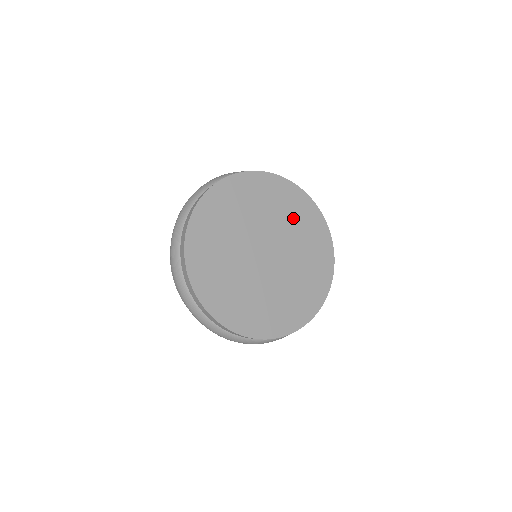
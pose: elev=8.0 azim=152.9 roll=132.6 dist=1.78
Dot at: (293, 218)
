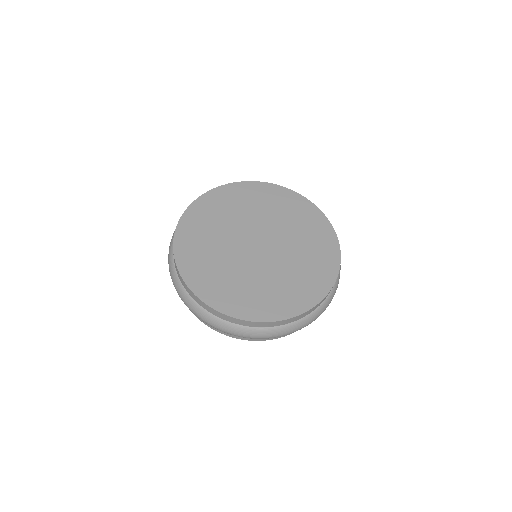
Dot at: (249, 205)
